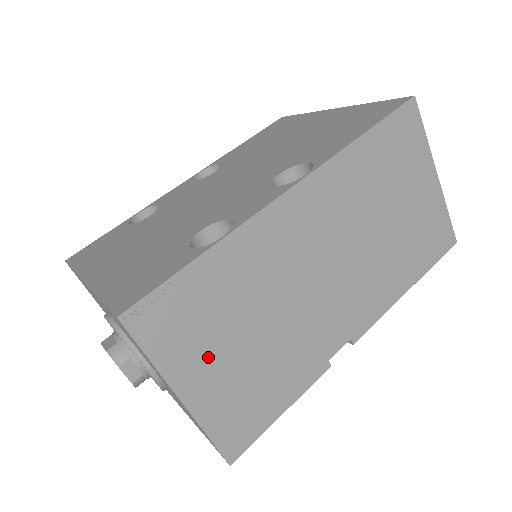
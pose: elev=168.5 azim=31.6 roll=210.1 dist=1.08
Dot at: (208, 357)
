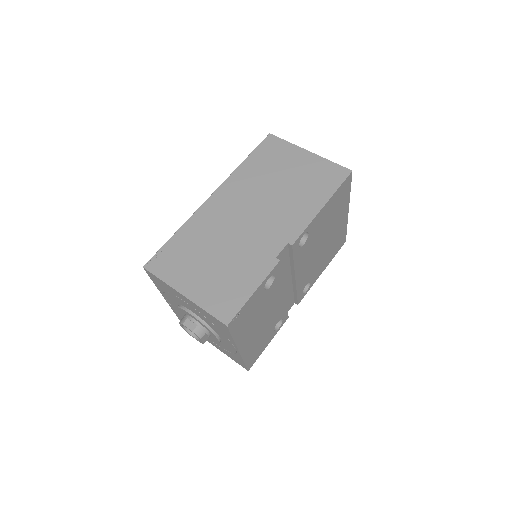
Dot at: (192, 273)
